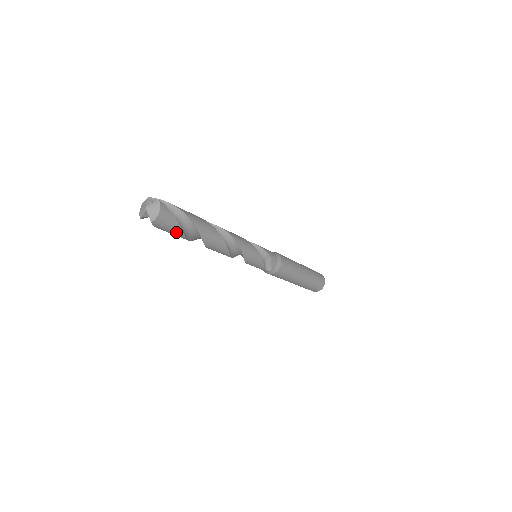
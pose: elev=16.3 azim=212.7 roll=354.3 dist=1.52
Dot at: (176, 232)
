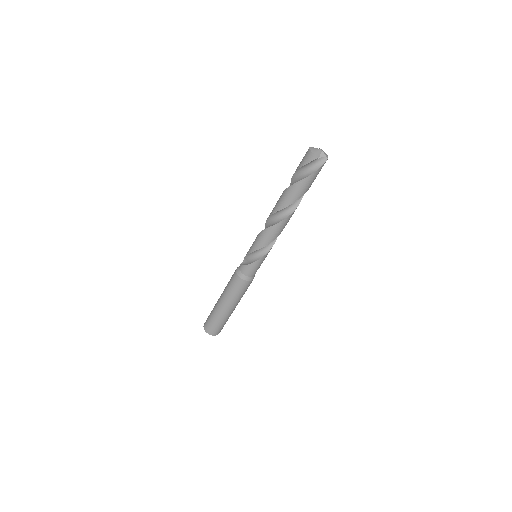
Dot at: occluded
